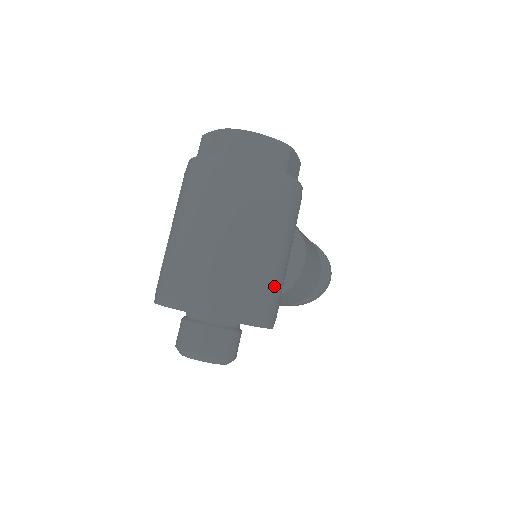
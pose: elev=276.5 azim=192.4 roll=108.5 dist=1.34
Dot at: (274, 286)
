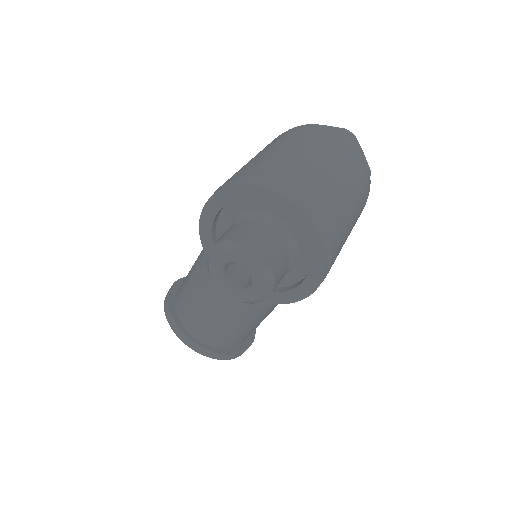
Dot at: occluded
